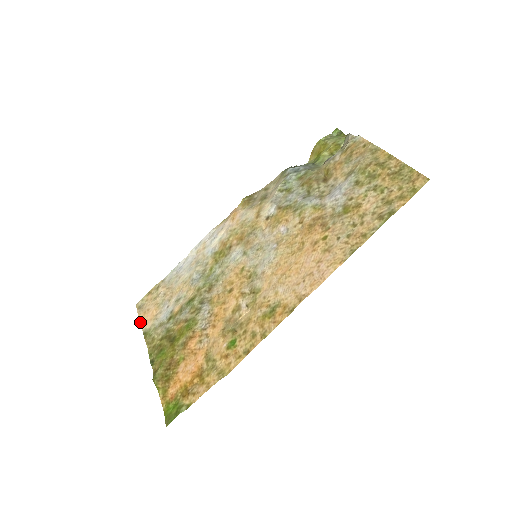
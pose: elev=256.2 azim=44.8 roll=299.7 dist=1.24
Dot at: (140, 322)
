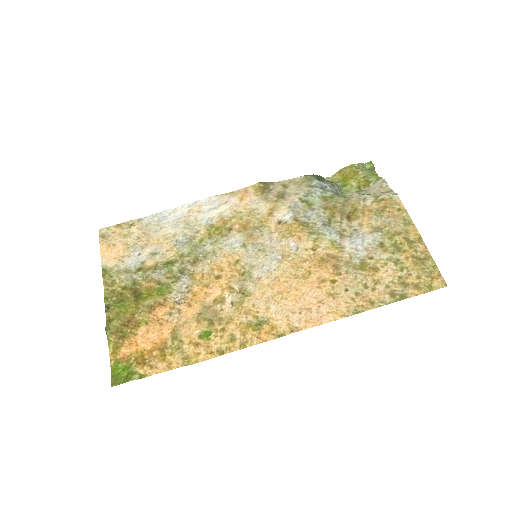
Dot at: (100, 254)
